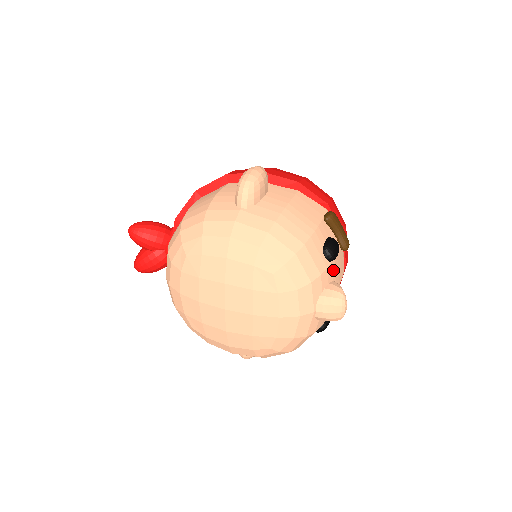
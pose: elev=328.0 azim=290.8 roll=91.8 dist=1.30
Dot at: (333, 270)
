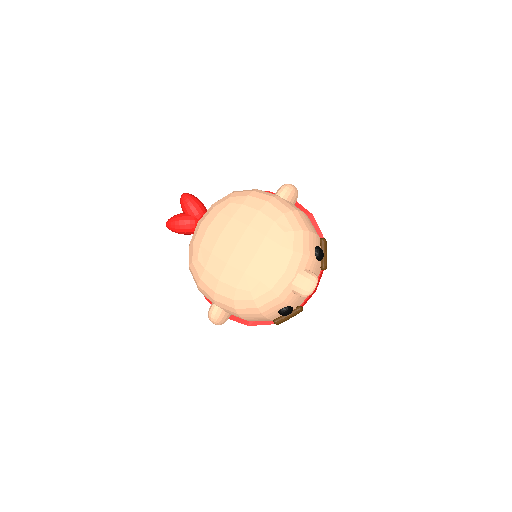
Dot at: (314, 267)
